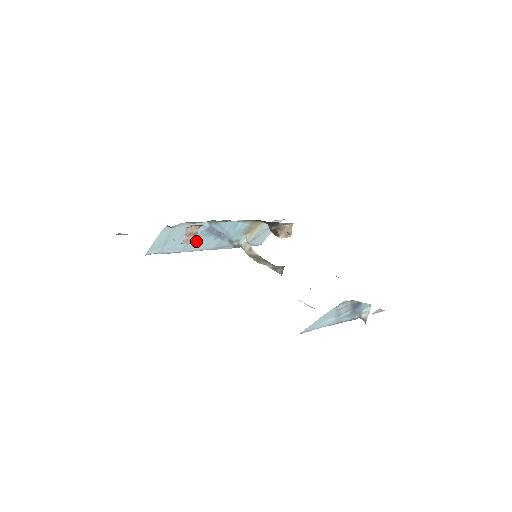
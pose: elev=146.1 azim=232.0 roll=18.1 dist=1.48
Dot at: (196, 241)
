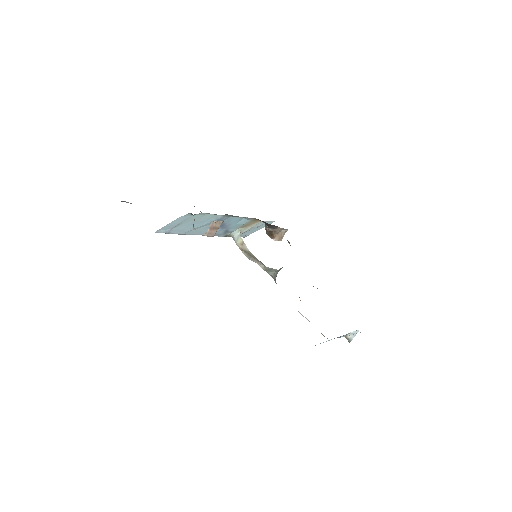
Dot at: (214, 234)
